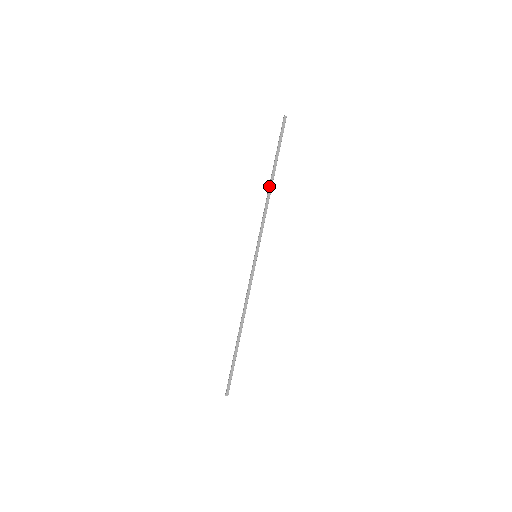
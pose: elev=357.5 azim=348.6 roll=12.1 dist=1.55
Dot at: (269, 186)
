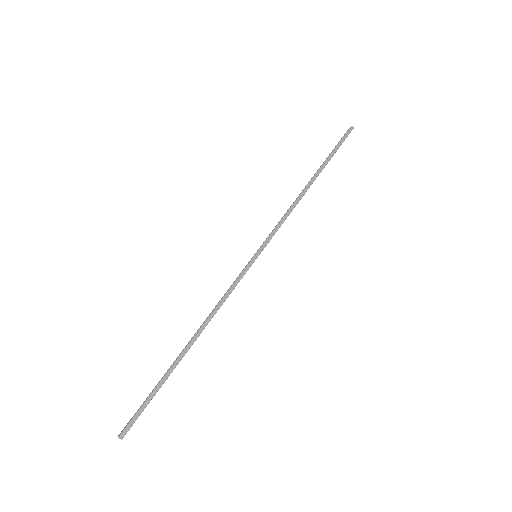
Dot at: (306, 185)
